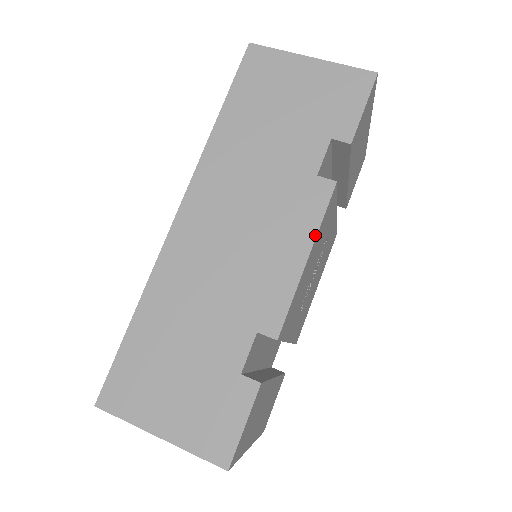
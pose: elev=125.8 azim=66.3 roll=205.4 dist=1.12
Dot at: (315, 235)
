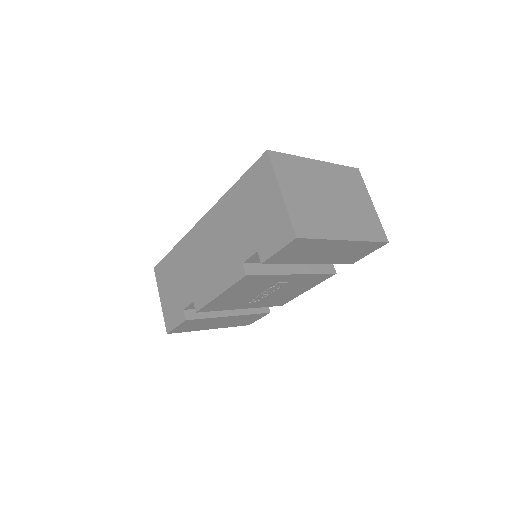
Dot at: (226, 289)
